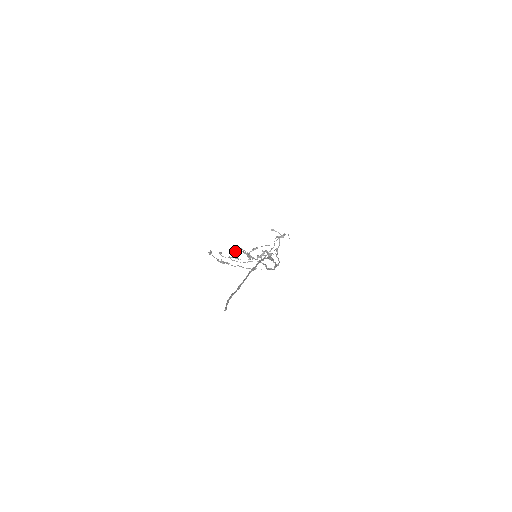
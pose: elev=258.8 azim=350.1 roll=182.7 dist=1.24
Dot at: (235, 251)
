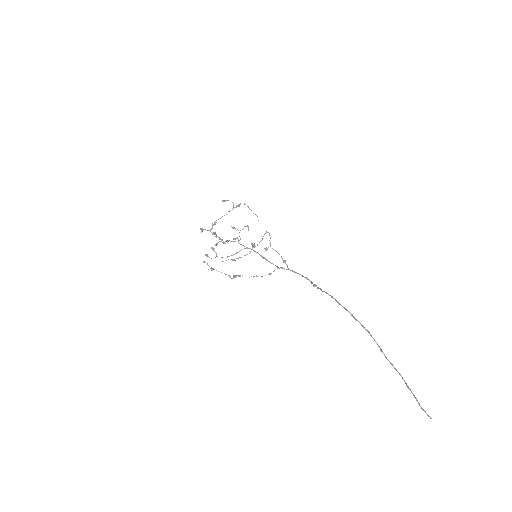
Dot at: occluded
